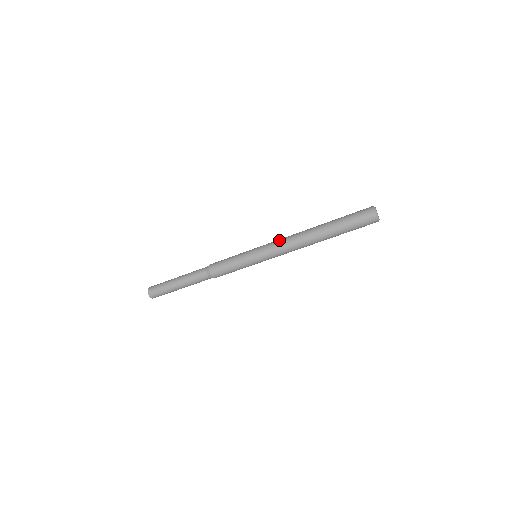
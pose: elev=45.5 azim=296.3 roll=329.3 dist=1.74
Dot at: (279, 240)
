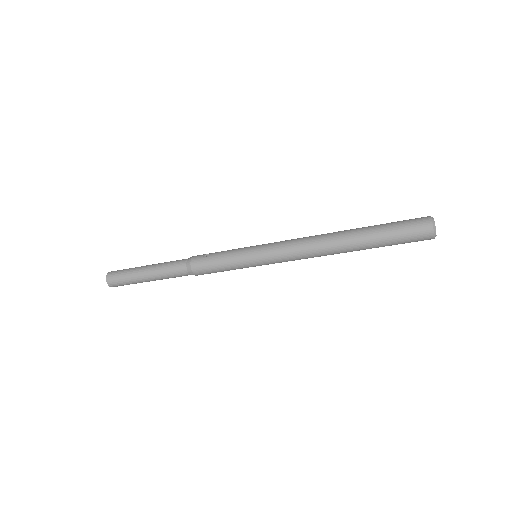
Dot at: (291, 249)
